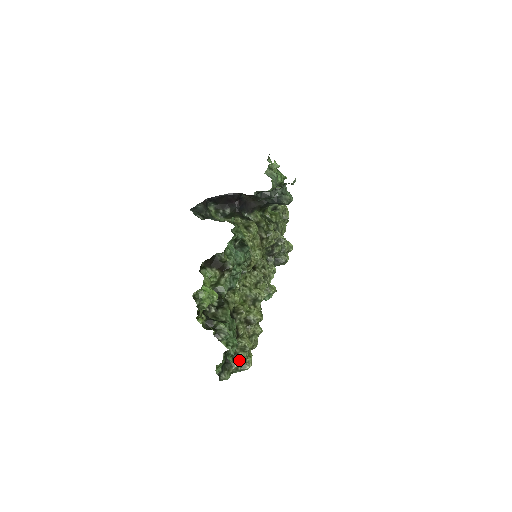
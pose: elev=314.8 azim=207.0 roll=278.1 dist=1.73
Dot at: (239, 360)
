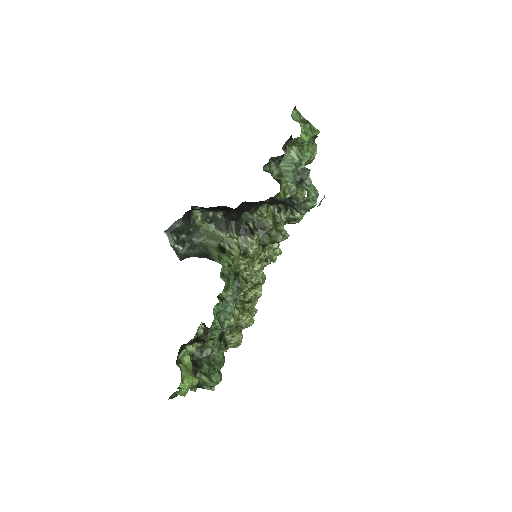
Dot at: (228, 347)
